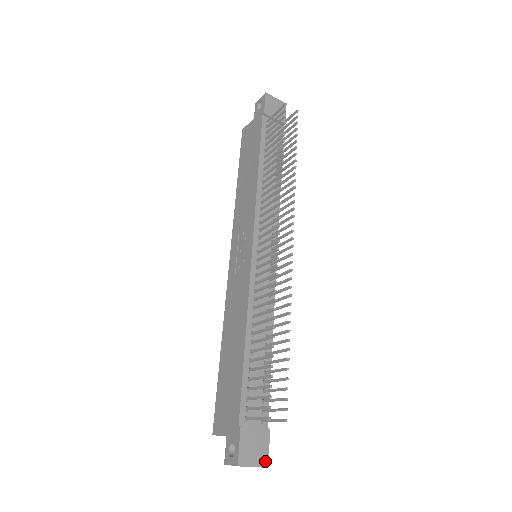
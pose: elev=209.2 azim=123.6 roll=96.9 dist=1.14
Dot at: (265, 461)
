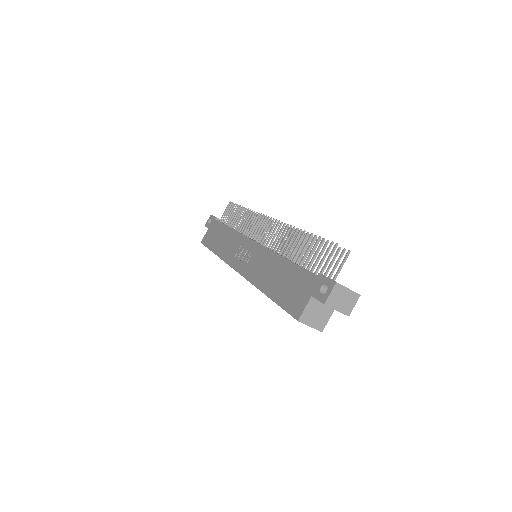
Dot at: (355, 292)
